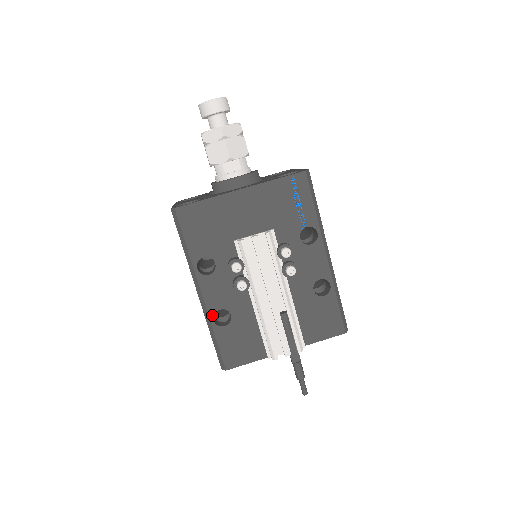
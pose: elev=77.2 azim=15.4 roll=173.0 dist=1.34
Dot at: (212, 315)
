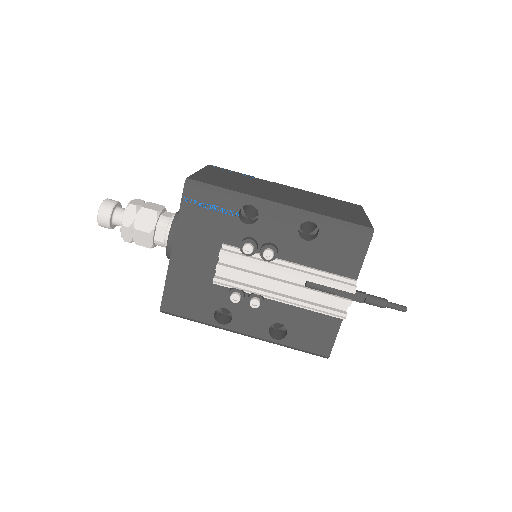
Dot at: (270, 338)
